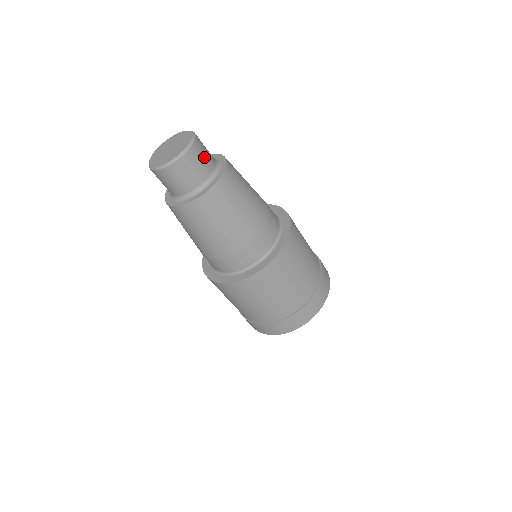
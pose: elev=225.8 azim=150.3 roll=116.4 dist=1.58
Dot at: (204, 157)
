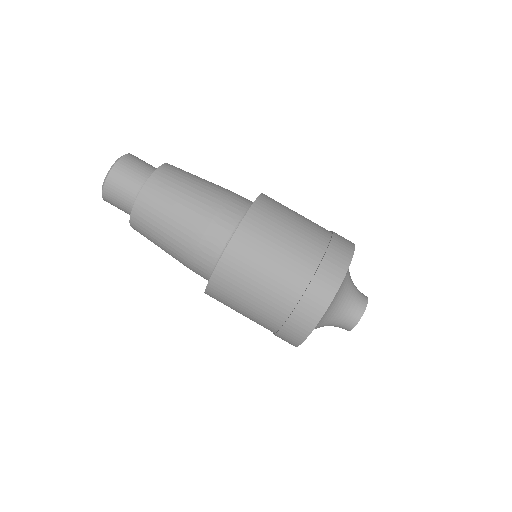
Dot at: (145, 162)
